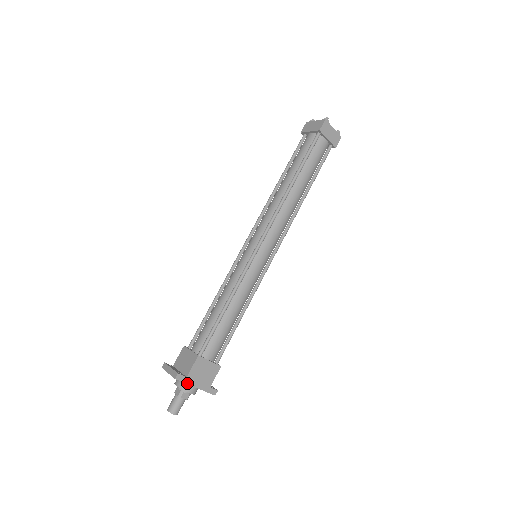
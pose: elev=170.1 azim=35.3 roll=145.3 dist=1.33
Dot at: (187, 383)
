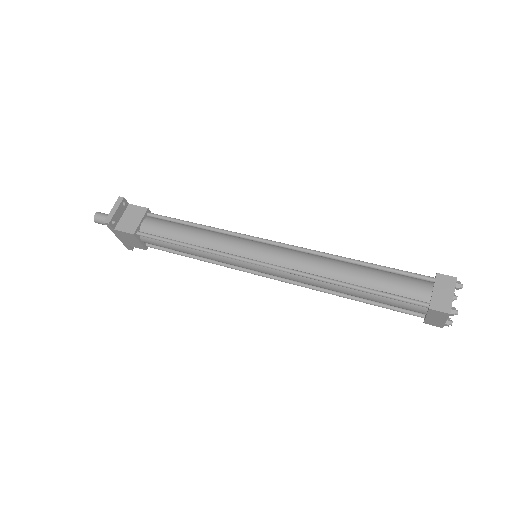
Dot at: (112, 230)
